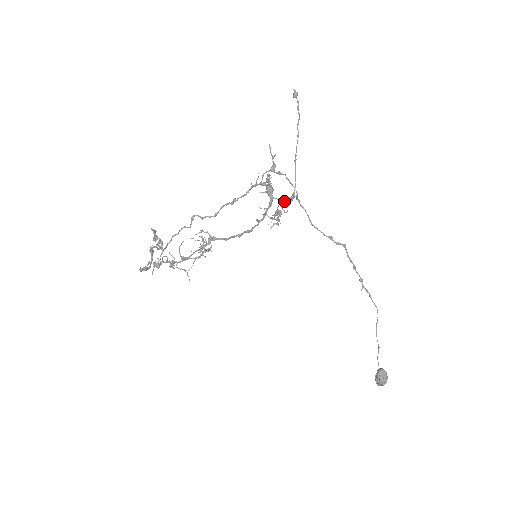
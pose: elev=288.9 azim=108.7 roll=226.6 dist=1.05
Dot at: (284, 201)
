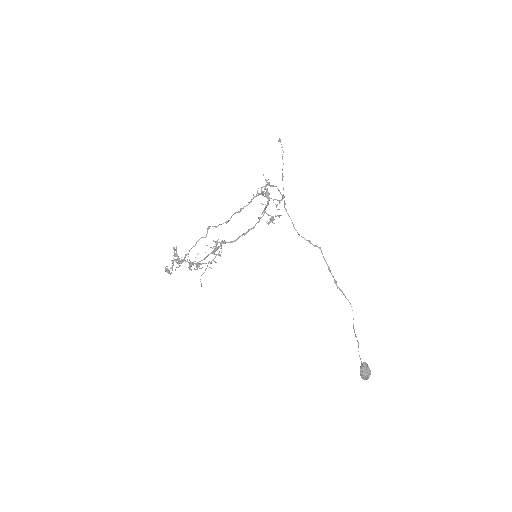
Dot at: (277, 200)
